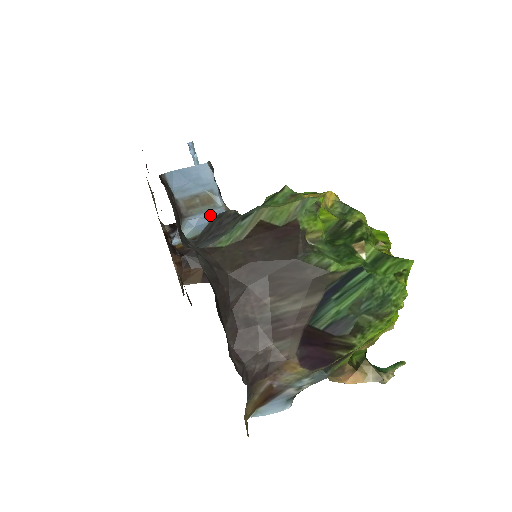
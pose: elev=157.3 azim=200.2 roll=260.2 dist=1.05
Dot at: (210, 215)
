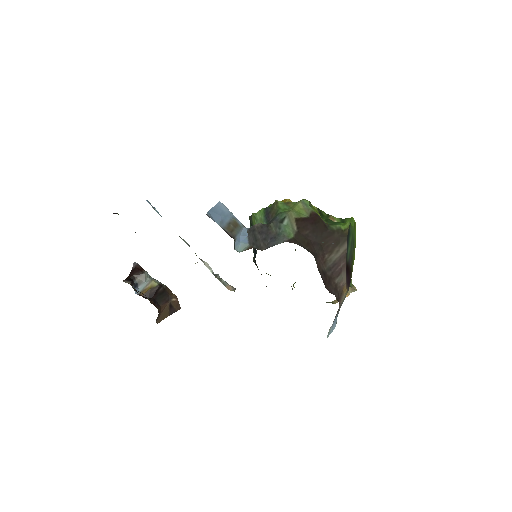
Dot at: (243, 232)
